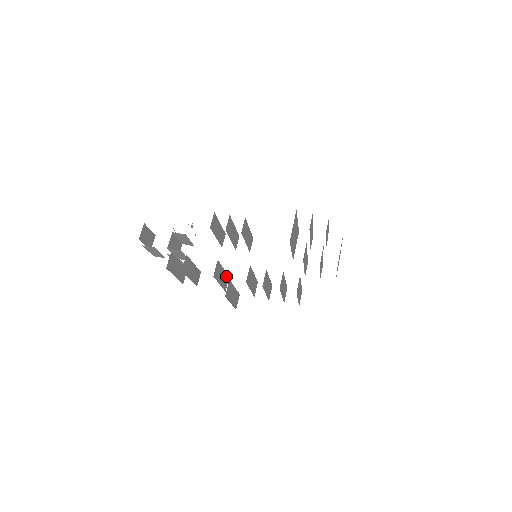
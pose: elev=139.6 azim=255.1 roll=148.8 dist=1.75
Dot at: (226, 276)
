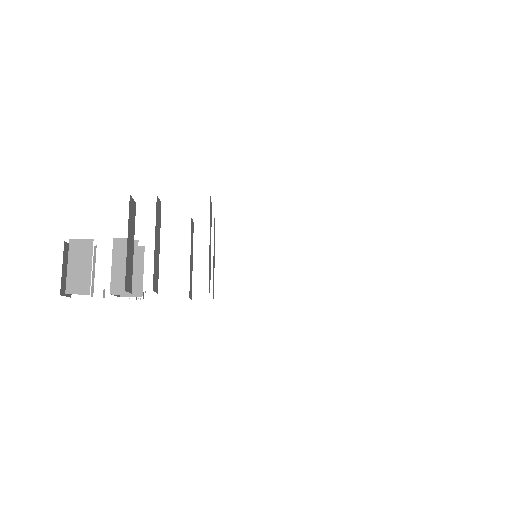
Dot at: occluded
